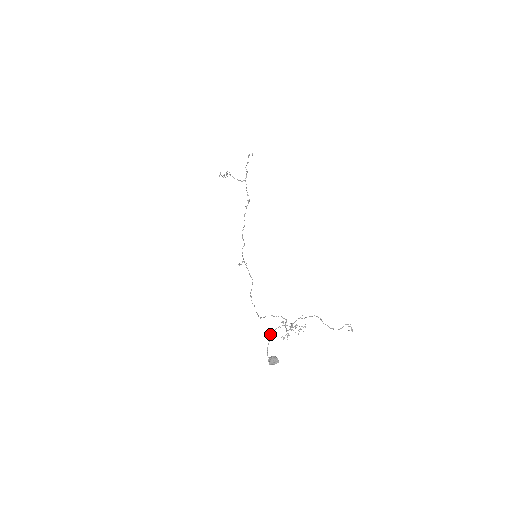
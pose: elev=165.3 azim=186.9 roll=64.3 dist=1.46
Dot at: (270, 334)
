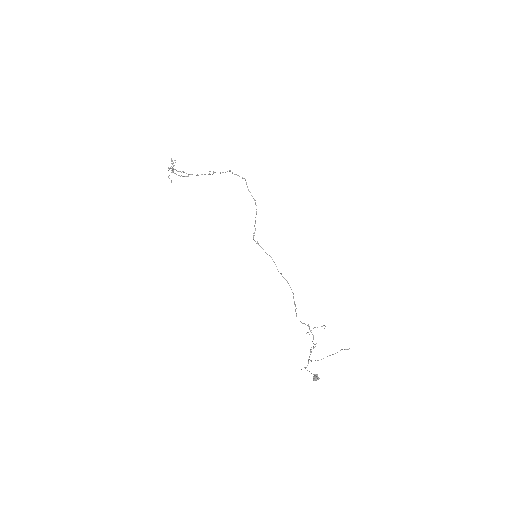
Dot at: occluded
